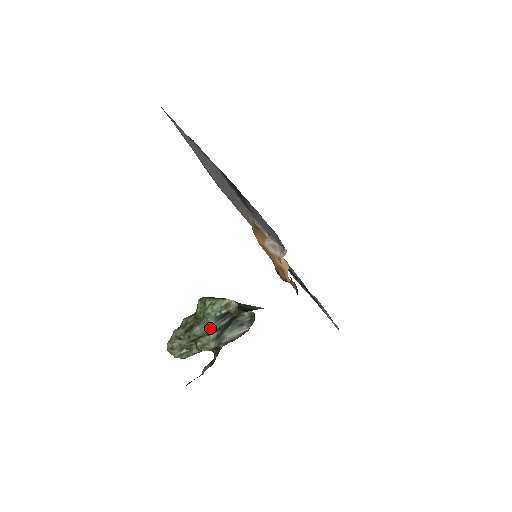
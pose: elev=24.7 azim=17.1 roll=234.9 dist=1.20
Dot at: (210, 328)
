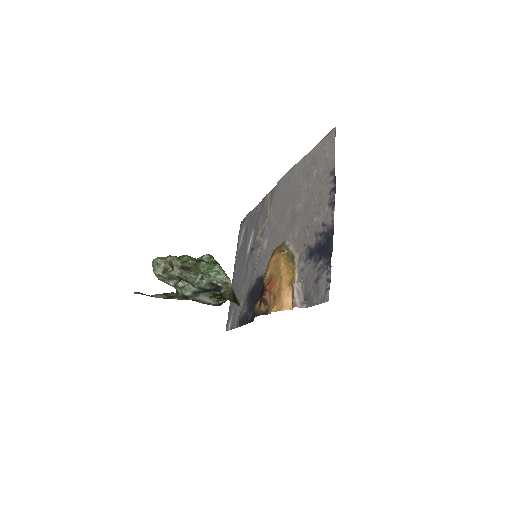
Dot at: (200, 284)
